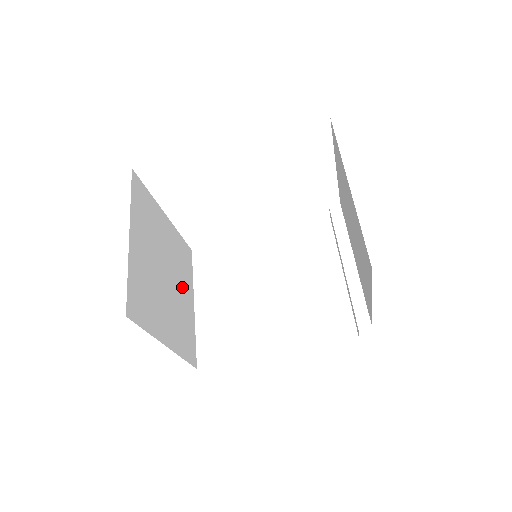
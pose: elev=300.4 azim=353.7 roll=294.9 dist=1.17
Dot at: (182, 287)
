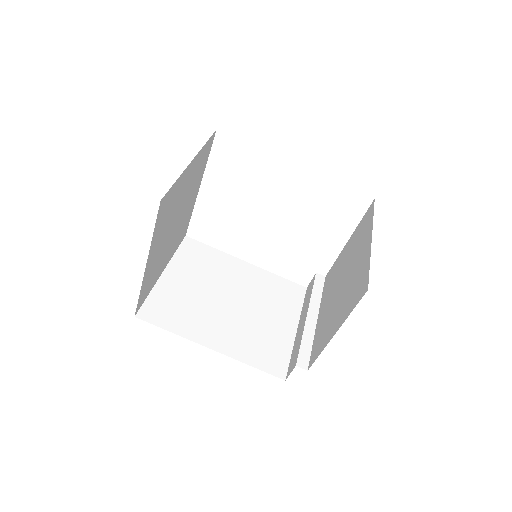
Dot at: (171, 246)
